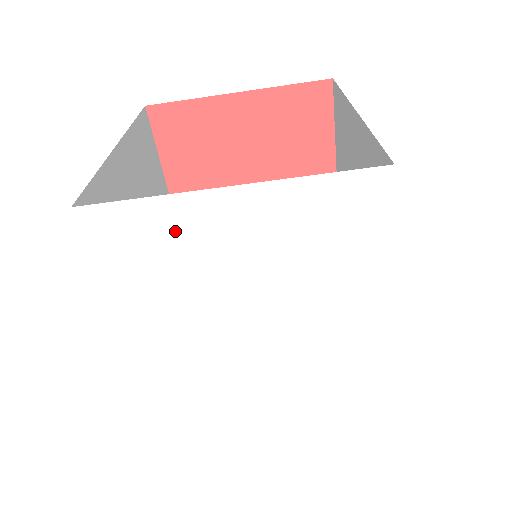
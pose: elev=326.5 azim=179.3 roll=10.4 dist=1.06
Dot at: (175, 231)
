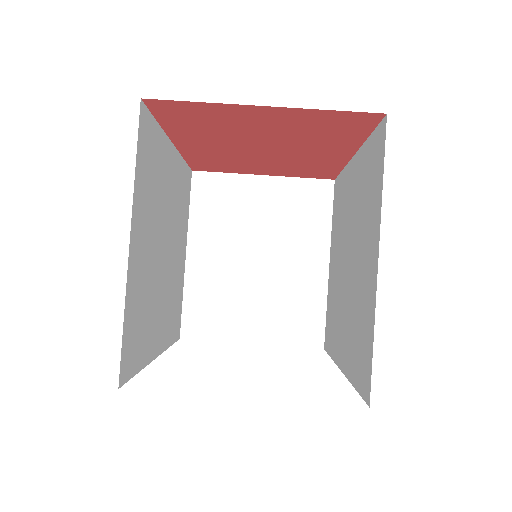
Dot at: occluded
